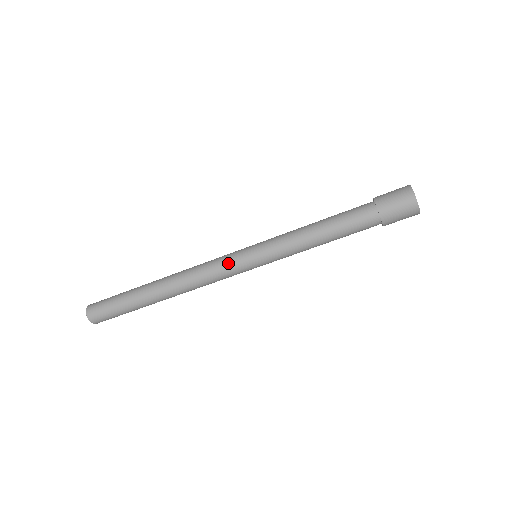
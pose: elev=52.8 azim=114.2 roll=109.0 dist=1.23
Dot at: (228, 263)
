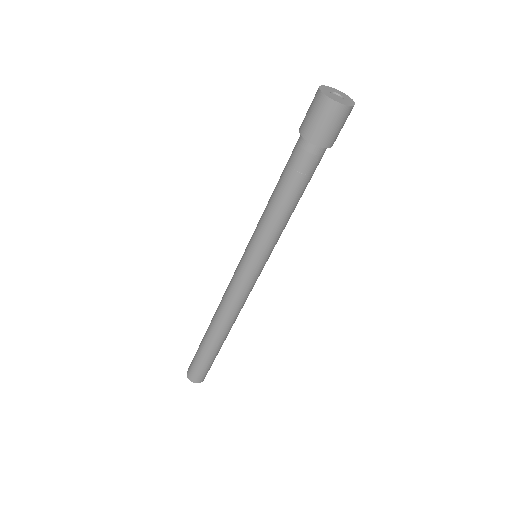
Dot at: (240, 281)
